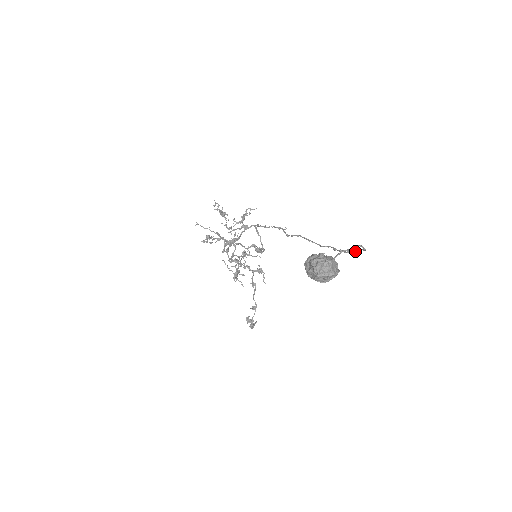
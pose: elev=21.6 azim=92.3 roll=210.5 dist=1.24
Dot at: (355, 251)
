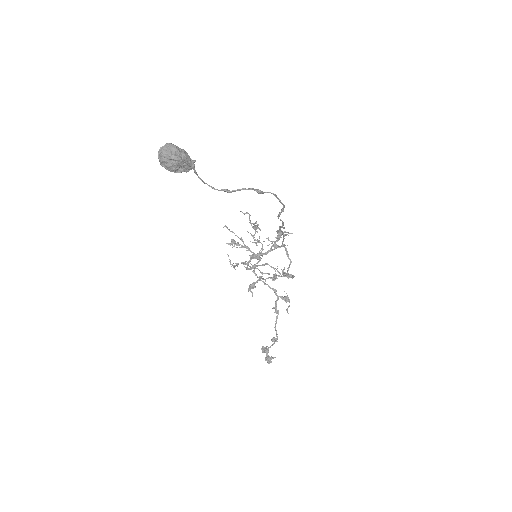
Dot at: (257, 190)
